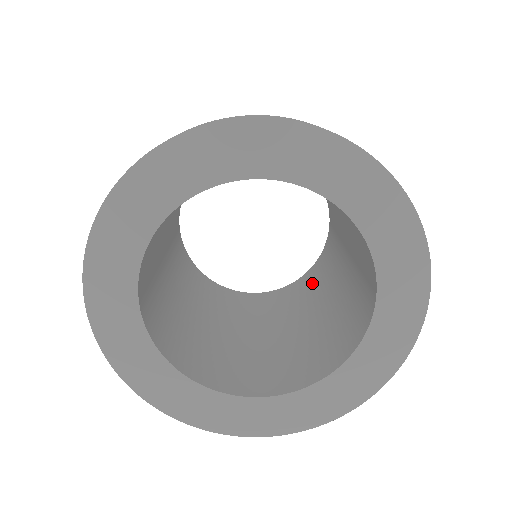
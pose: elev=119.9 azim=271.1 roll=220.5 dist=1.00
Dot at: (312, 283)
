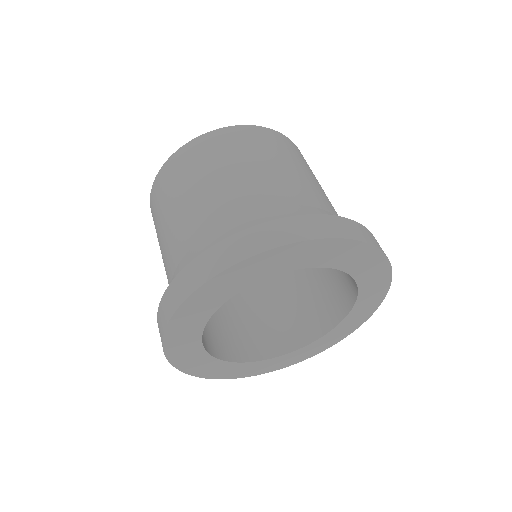
Dot at: occluded
